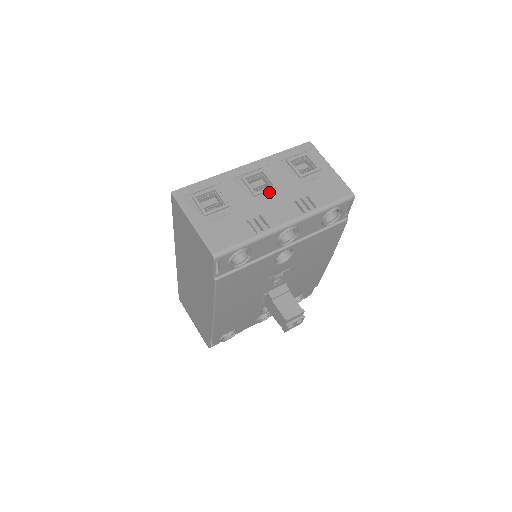
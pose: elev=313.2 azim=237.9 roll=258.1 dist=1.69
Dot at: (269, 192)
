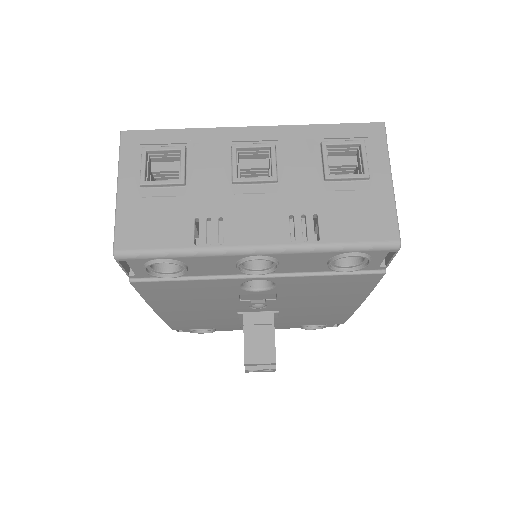
Dot at: (260, 185)
